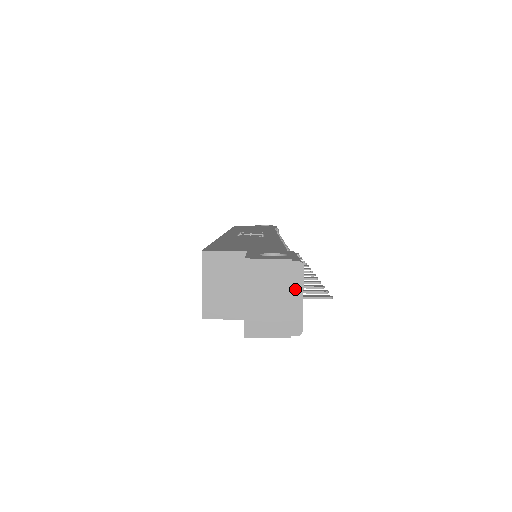
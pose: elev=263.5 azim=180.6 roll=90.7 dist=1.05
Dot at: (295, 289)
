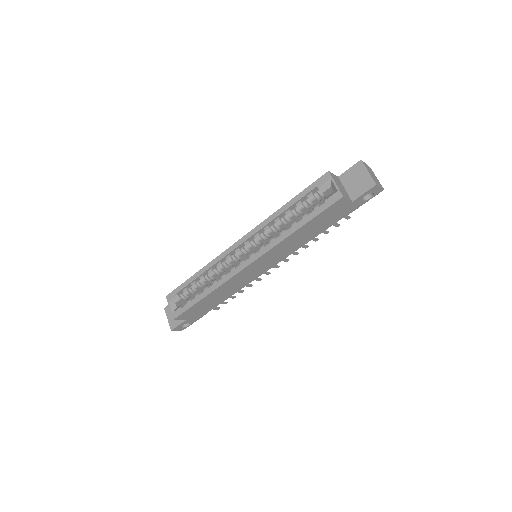
Dot at: (374, 175)
